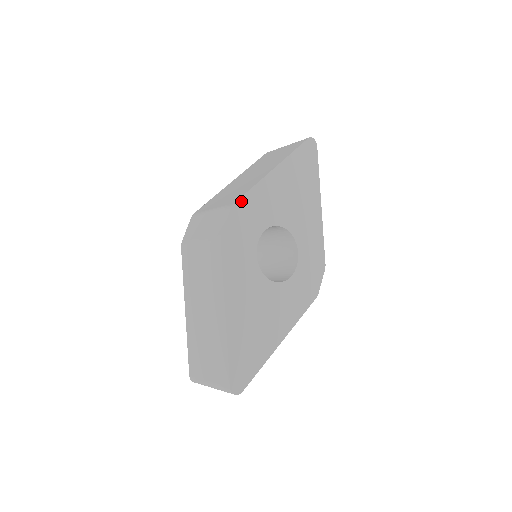
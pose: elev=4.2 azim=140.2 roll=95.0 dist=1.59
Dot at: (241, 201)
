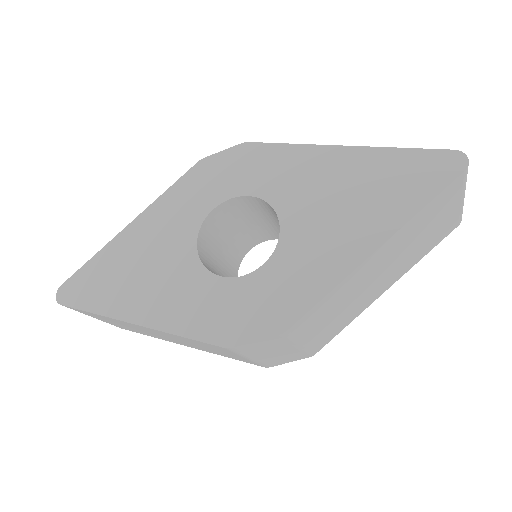
Dot at: (259, 146)
